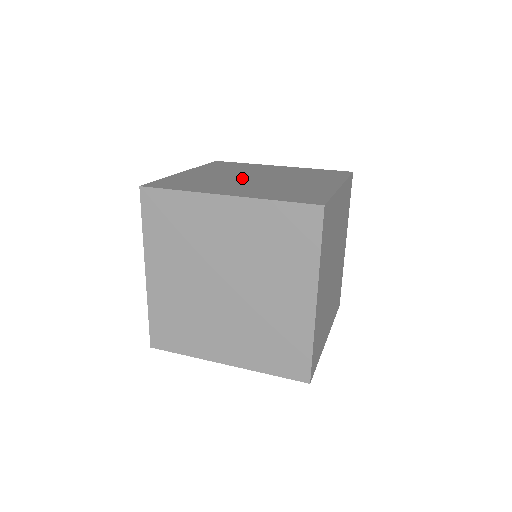
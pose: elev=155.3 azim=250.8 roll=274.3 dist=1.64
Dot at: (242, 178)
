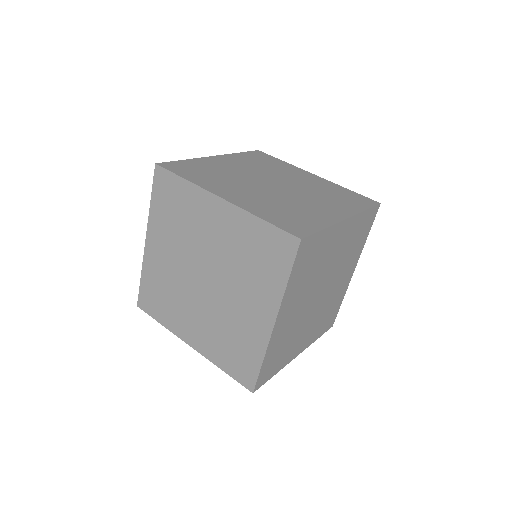
Dot at: (259, 180)
